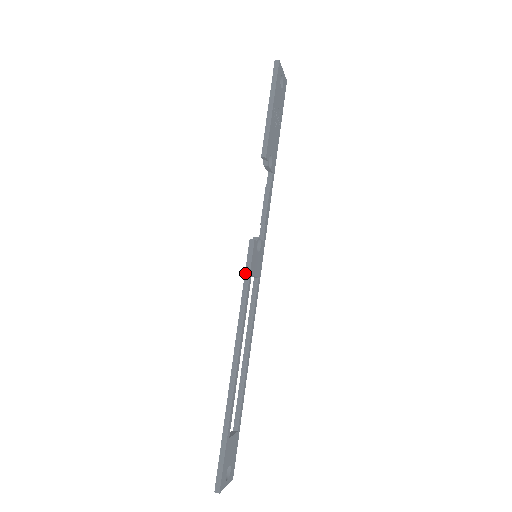
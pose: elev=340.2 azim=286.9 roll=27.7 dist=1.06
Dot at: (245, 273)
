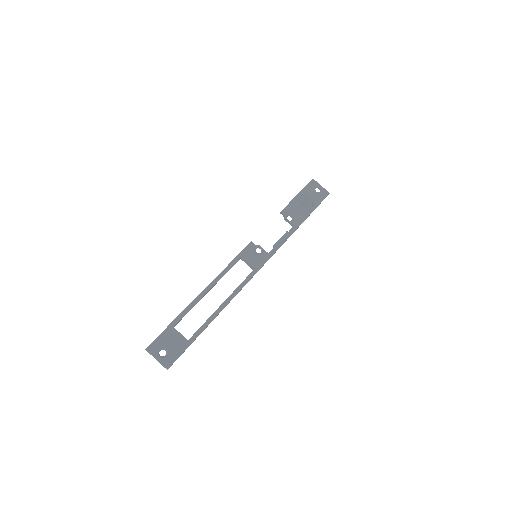
Dot at: (238, 255)
